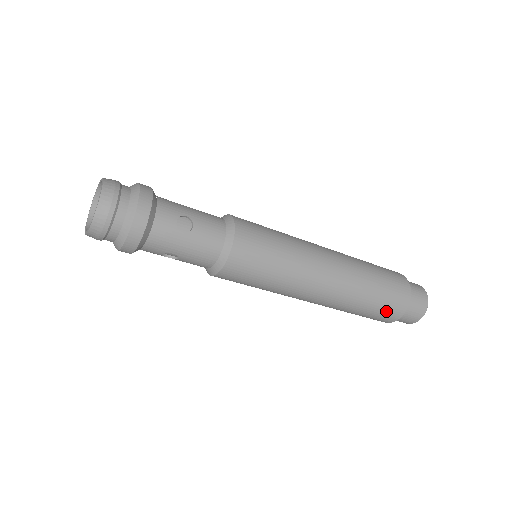
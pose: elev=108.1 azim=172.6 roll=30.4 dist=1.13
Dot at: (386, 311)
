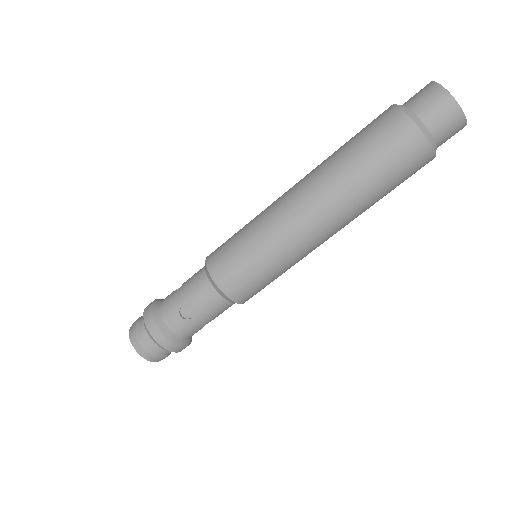
Dot at: (409, 171)
